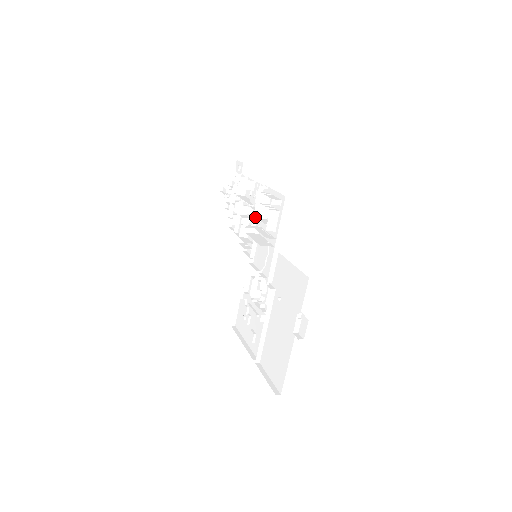
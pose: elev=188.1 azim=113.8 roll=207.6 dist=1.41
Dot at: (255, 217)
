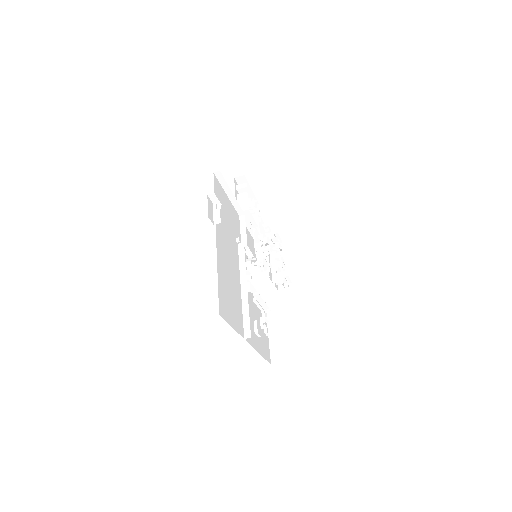
Dot at: occluded
